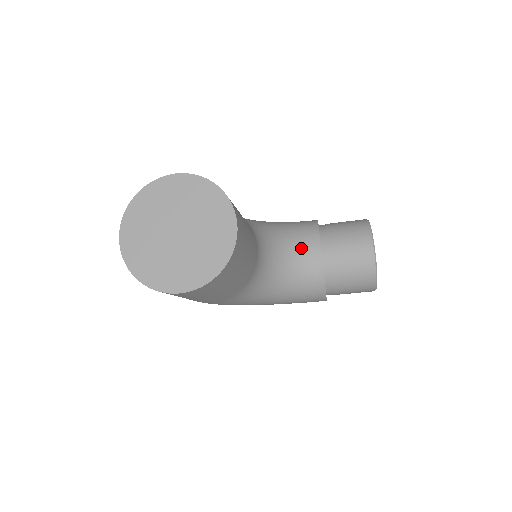
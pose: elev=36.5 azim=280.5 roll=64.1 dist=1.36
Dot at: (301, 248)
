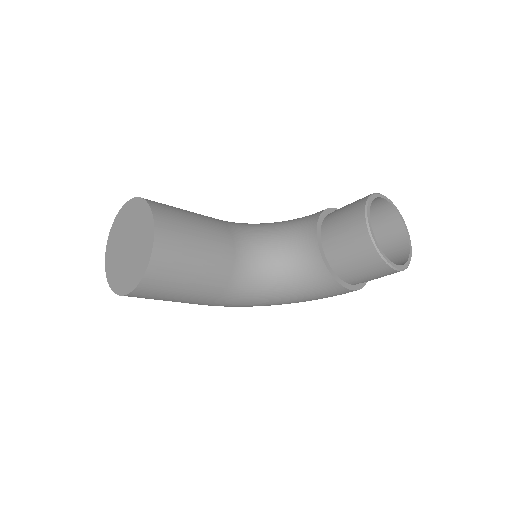
Dot at: (299, 240)
